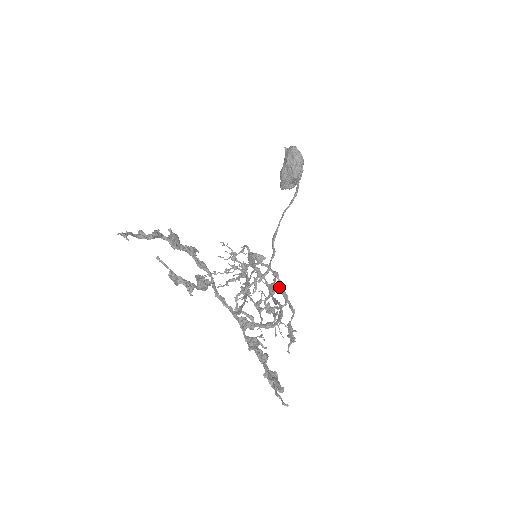
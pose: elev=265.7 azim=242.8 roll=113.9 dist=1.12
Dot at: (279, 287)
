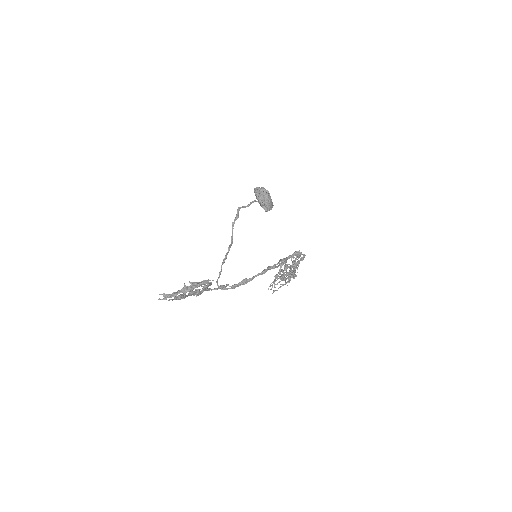
Dot at: occluded
